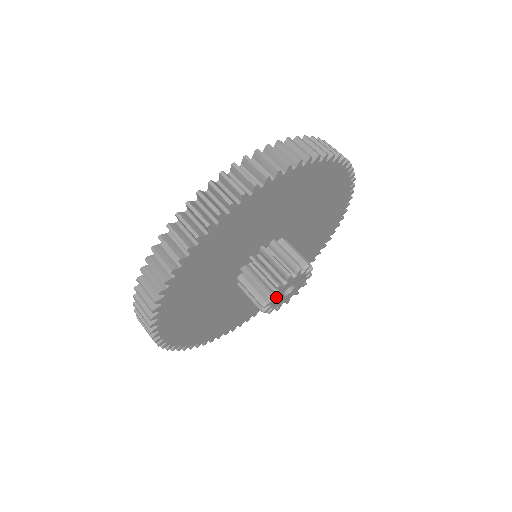
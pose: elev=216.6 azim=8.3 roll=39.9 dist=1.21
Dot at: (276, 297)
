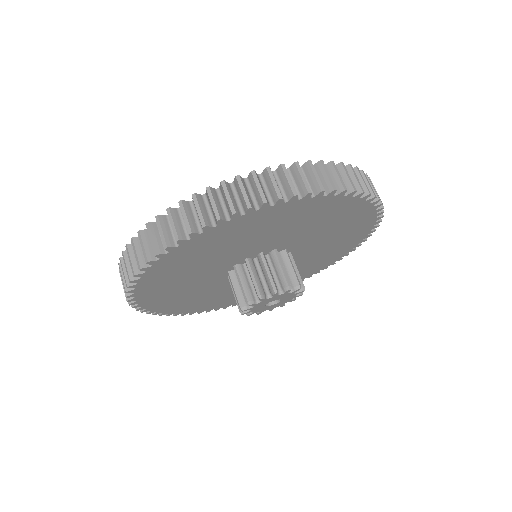
Dot at: (256, 310)
